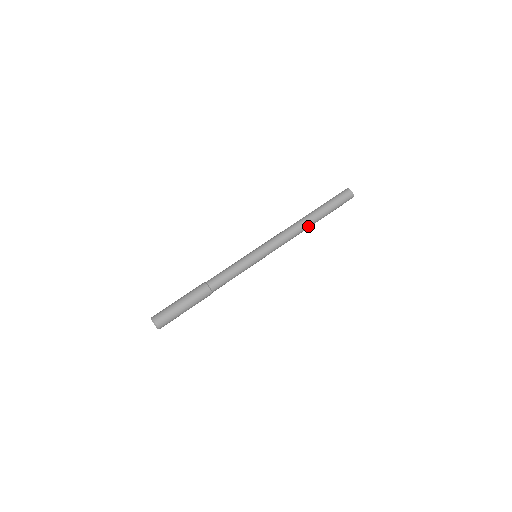
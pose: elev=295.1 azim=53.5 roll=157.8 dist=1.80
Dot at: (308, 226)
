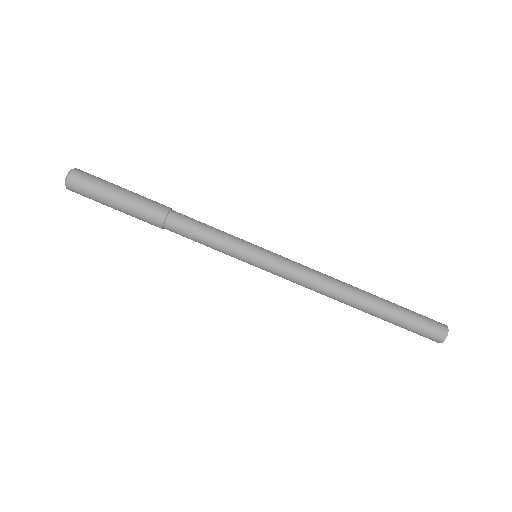
Dot at: occluded
